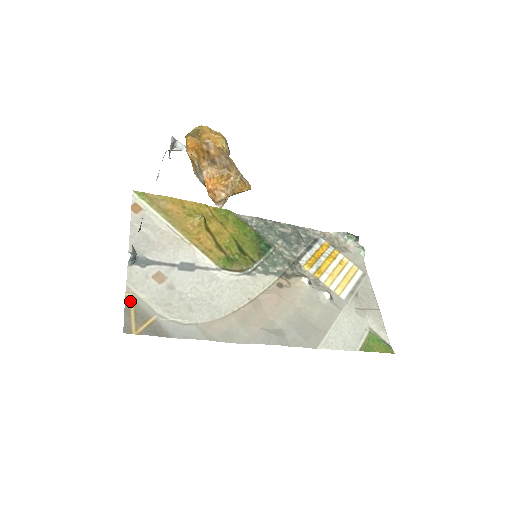
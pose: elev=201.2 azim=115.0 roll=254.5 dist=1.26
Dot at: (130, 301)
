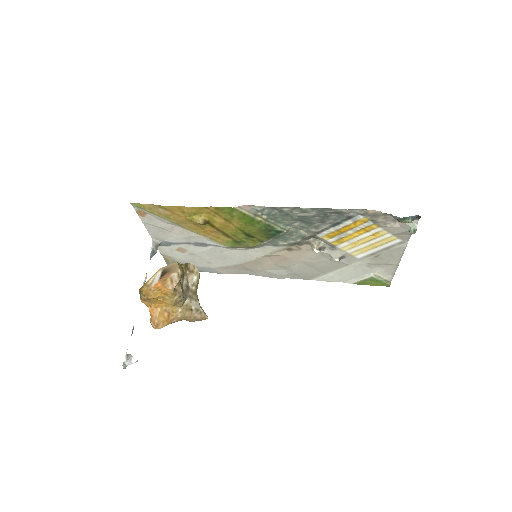
Dot at: (167, 259)
